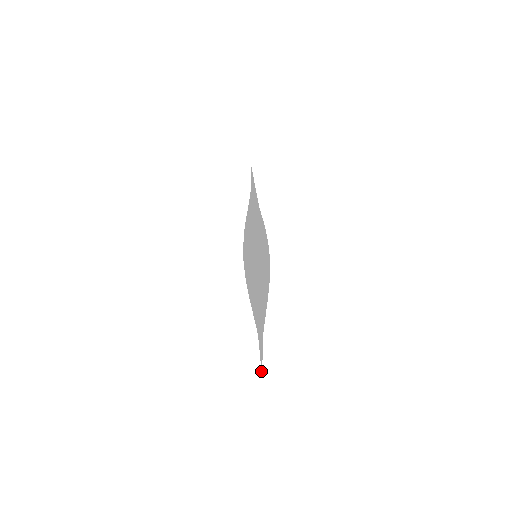
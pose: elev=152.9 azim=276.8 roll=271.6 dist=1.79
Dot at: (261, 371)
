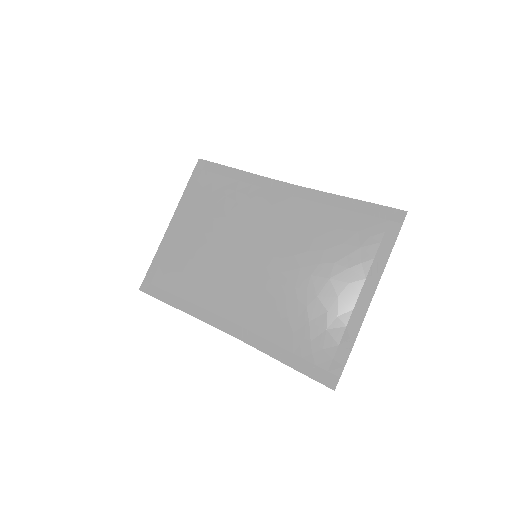
Dot at: (325, 384)
